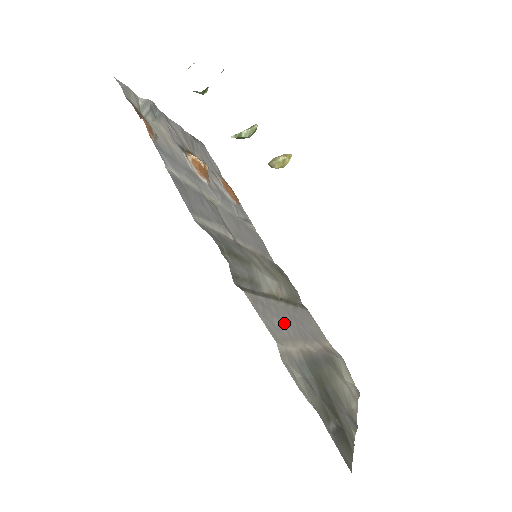
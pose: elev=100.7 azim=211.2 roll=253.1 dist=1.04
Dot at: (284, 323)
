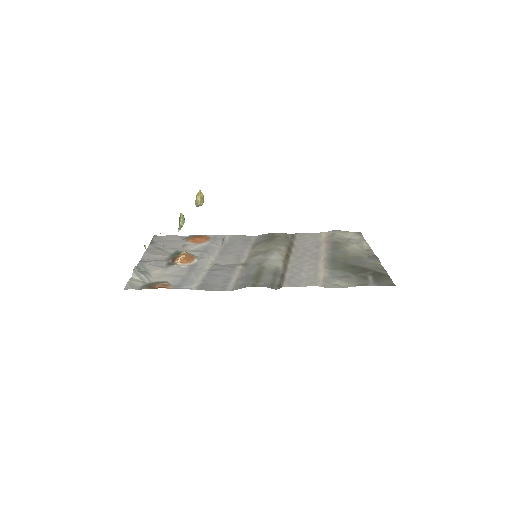
Dot at: (305, 268)
